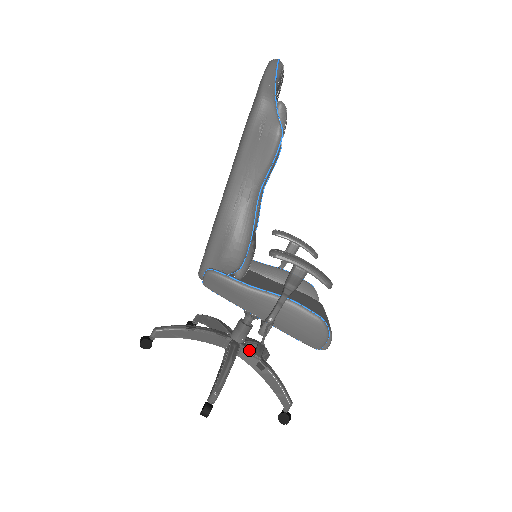
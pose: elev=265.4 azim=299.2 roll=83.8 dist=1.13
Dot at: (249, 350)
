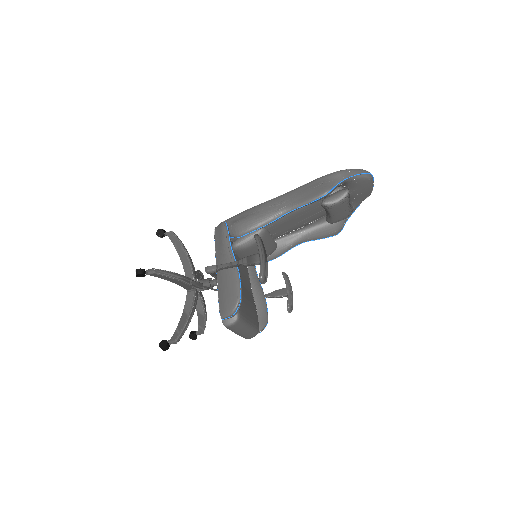
Dot at: (195, 295)
